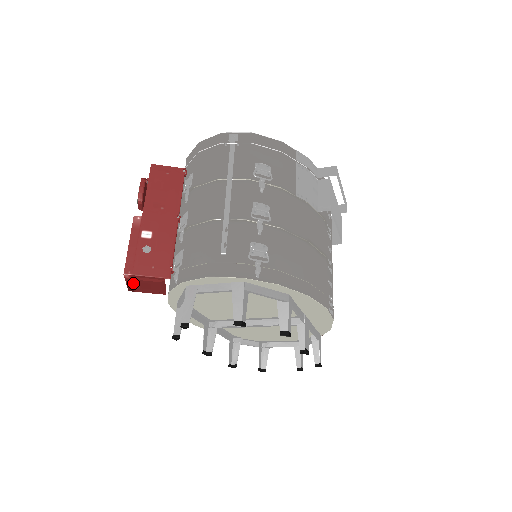
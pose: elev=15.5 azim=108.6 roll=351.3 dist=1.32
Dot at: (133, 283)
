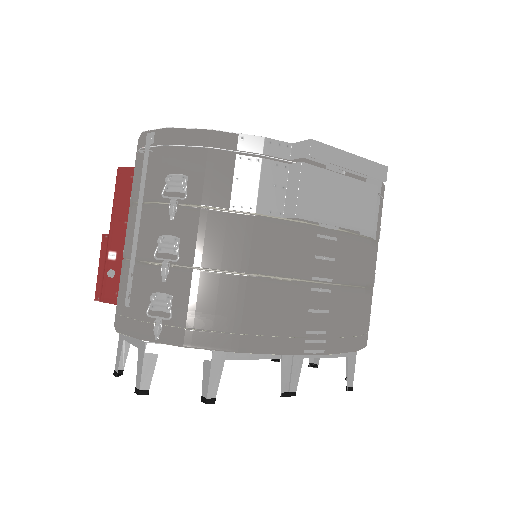
Dot at: occluded
